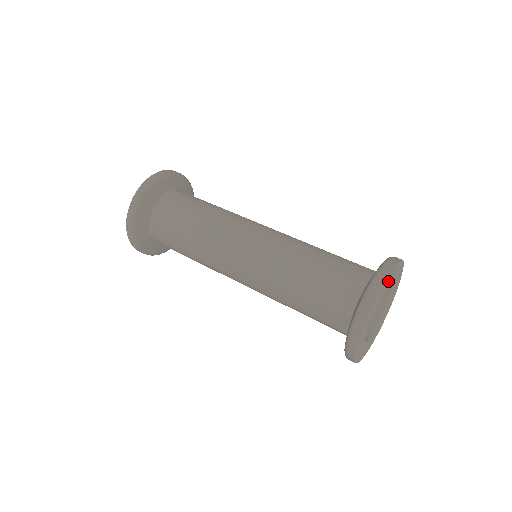
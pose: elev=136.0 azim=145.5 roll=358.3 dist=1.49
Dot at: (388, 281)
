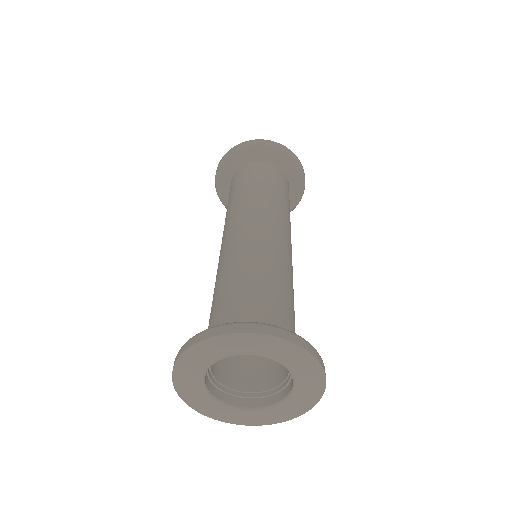
Dot at: (255, 346)
